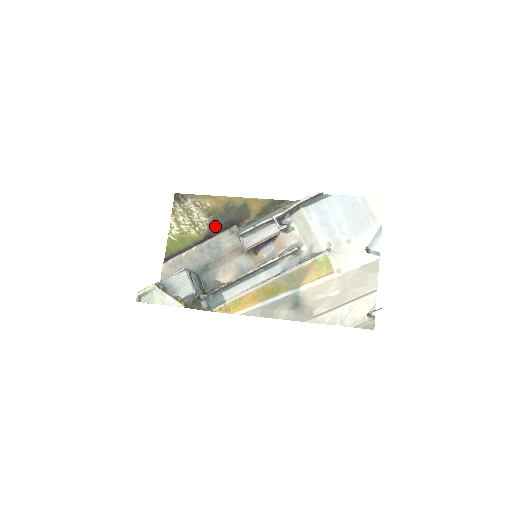
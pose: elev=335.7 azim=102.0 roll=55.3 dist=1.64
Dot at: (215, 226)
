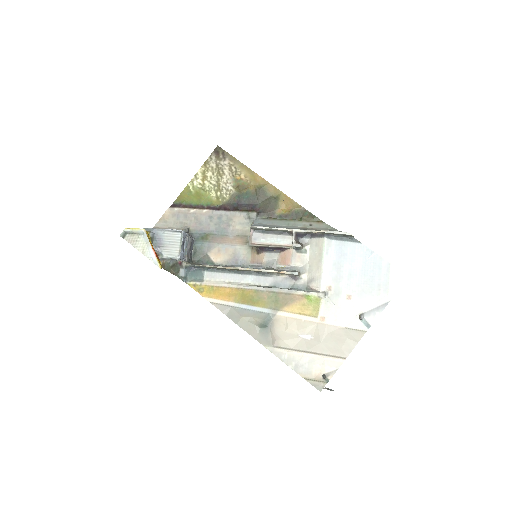
Dot at: (237, 201)
